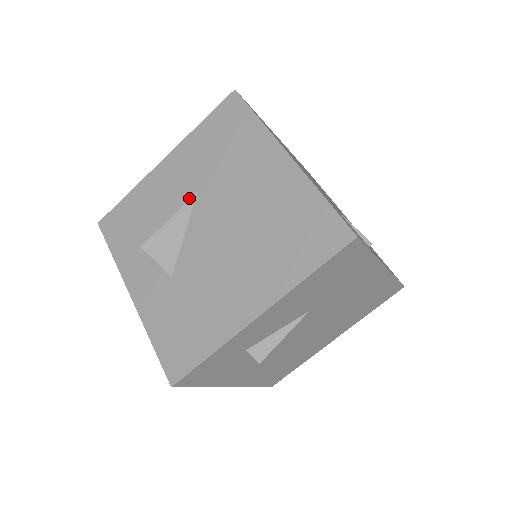
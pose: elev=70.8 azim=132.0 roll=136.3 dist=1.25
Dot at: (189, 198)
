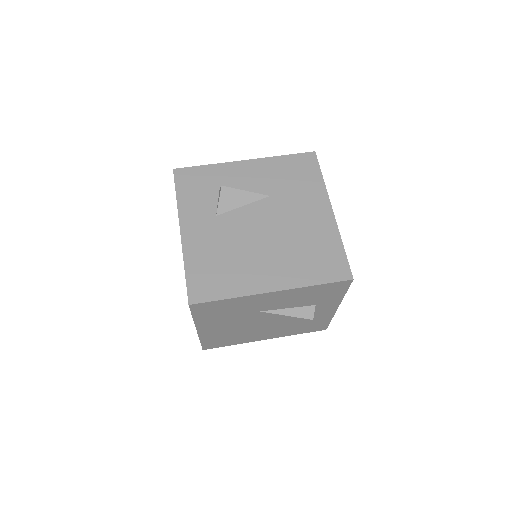
Dot at: occluded
